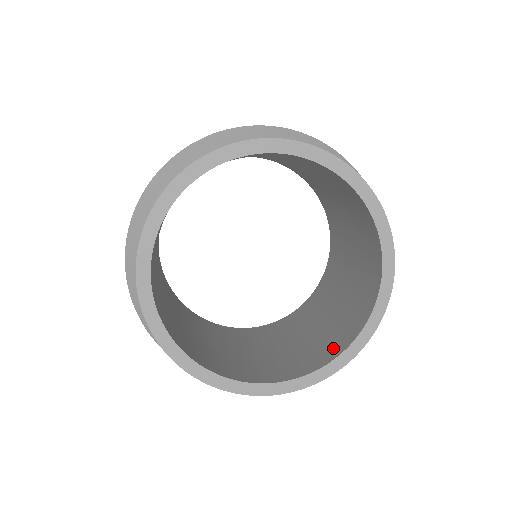
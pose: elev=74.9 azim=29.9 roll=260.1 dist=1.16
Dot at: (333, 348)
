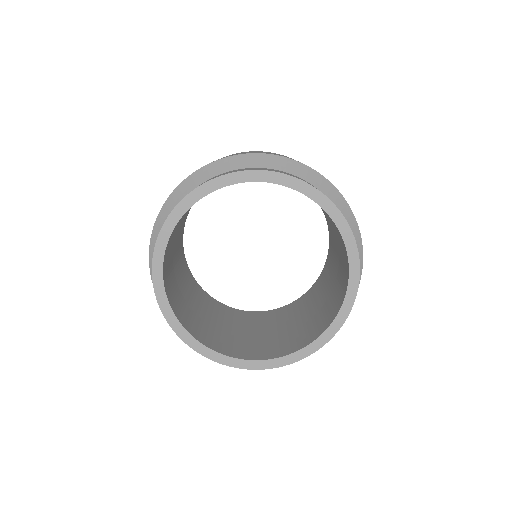
Dot at: (345, 260)
